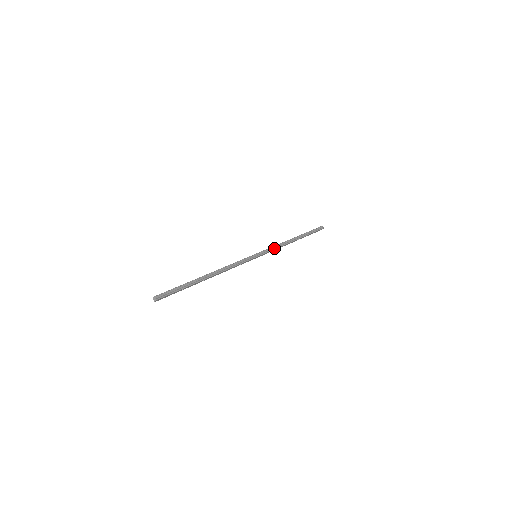
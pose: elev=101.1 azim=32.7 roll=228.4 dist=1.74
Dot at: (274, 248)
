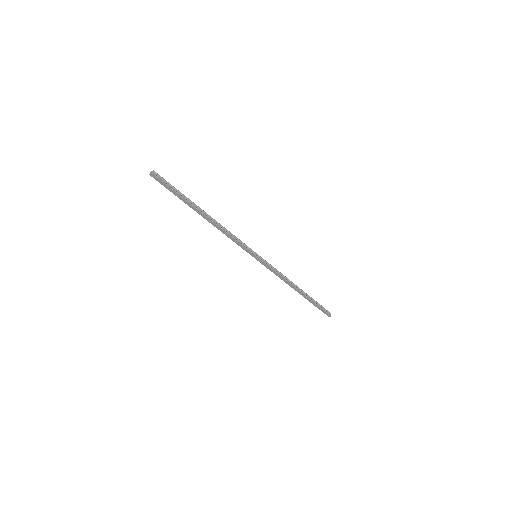
Dot at: (276, 270)
